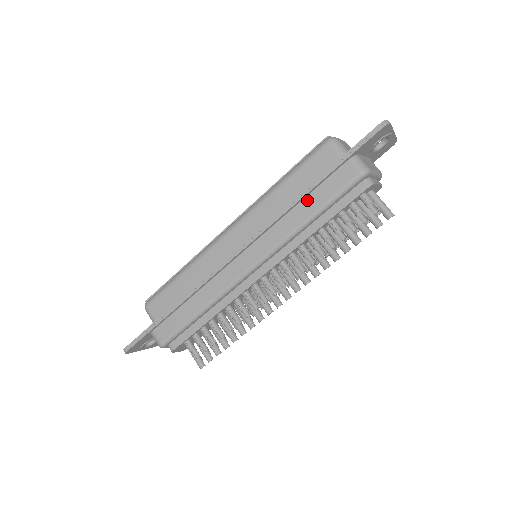
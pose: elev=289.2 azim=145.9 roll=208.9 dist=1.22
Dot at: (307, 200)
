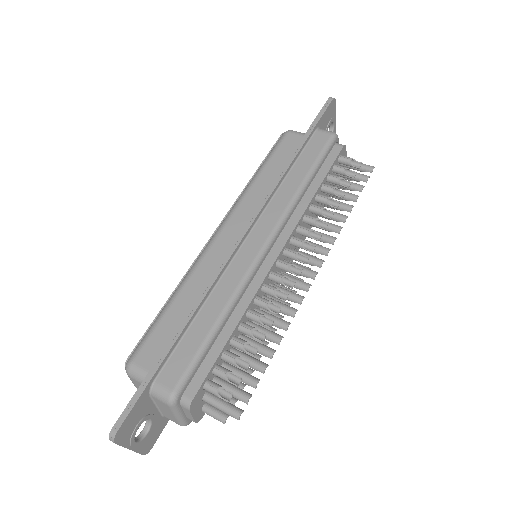
Dot at: (294, 169)
